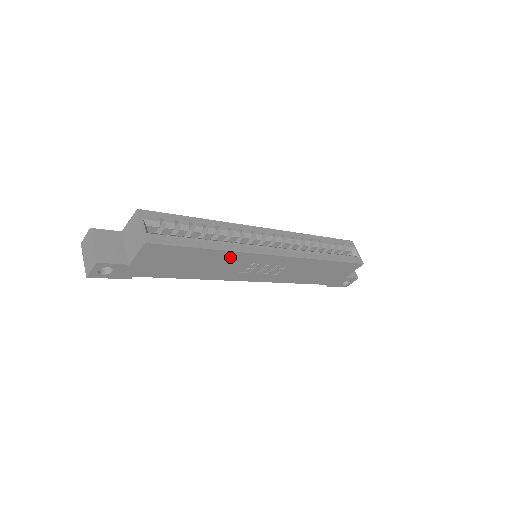
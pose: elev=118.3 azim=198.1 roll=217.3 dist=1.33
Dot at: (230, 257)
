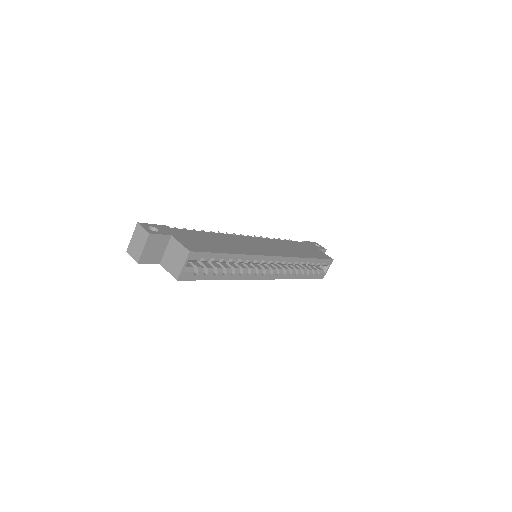
Dot at: occluded
